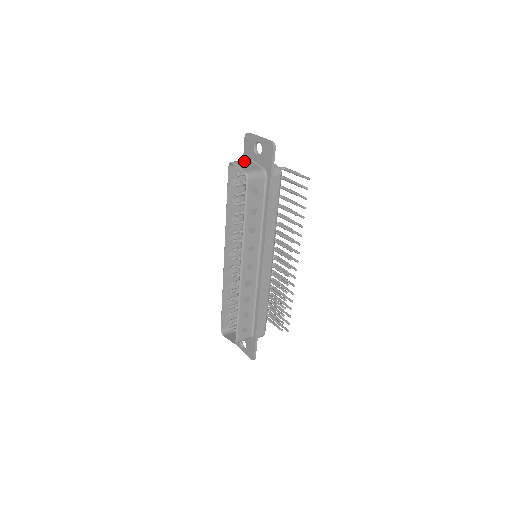
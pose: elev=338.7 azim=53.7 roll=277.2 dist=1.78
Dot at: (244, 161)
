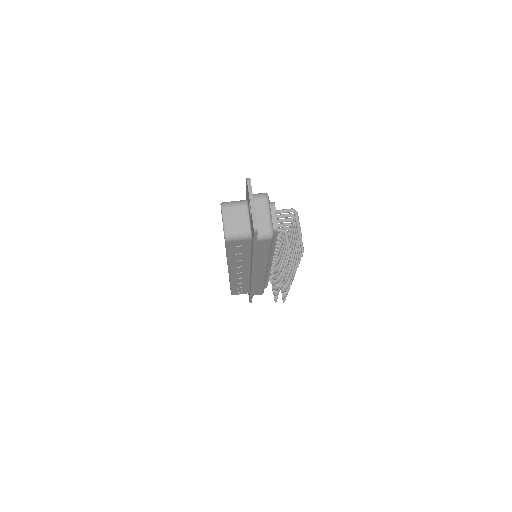
Dot at: (237, 207)
